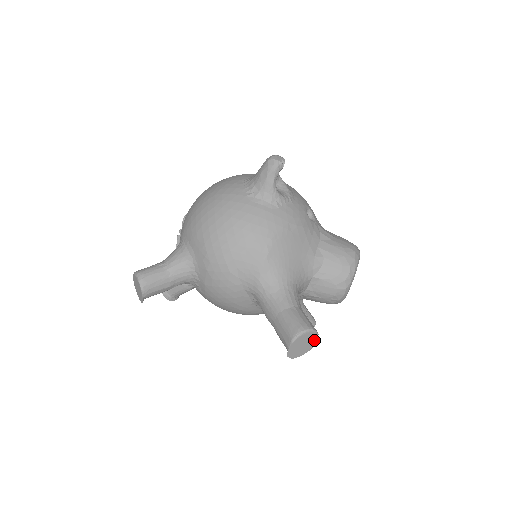
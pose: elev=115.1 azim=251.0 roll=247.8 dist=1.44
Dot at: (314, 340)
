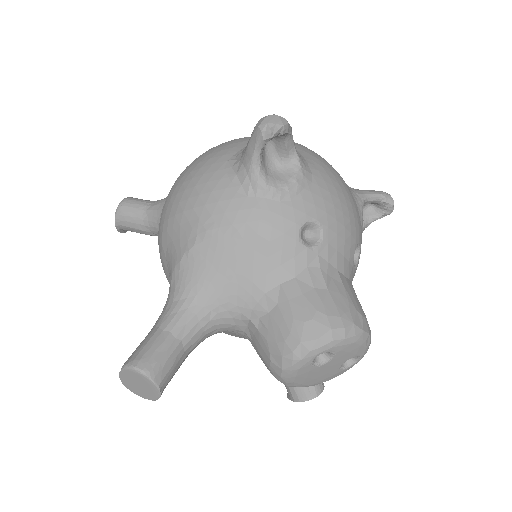
Dot at: (155, 391)
